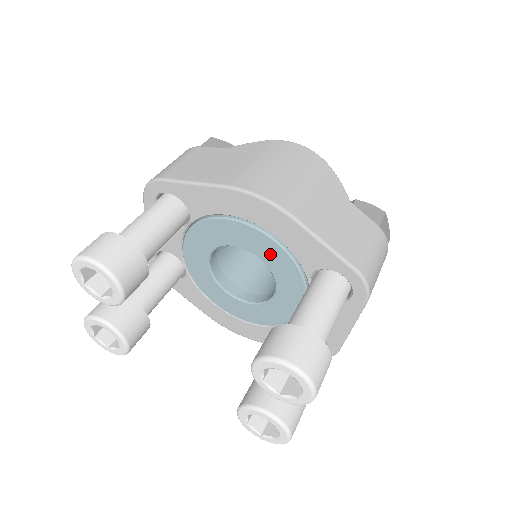
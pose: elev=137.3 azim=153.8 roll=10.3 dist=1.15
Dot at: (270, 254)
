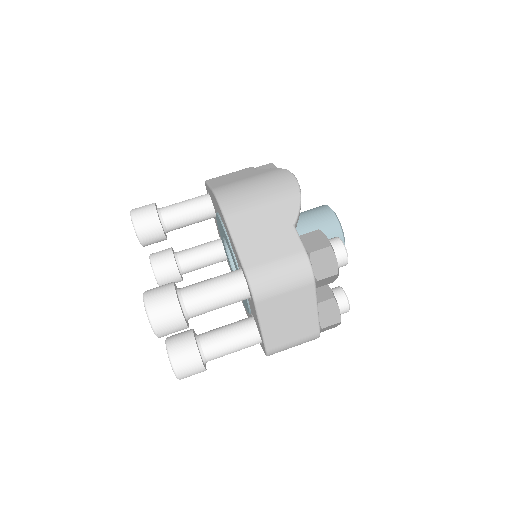
Dot at: (229, 247)
